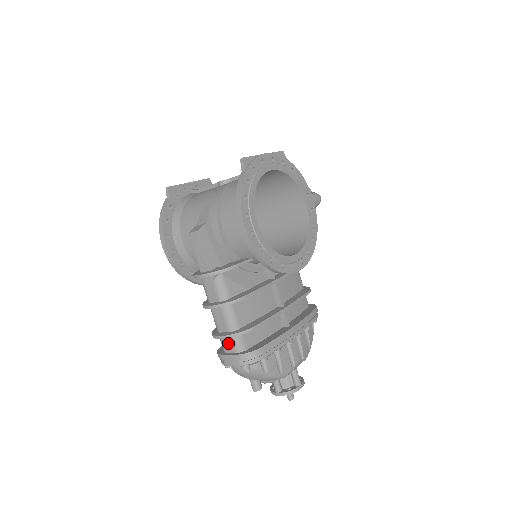
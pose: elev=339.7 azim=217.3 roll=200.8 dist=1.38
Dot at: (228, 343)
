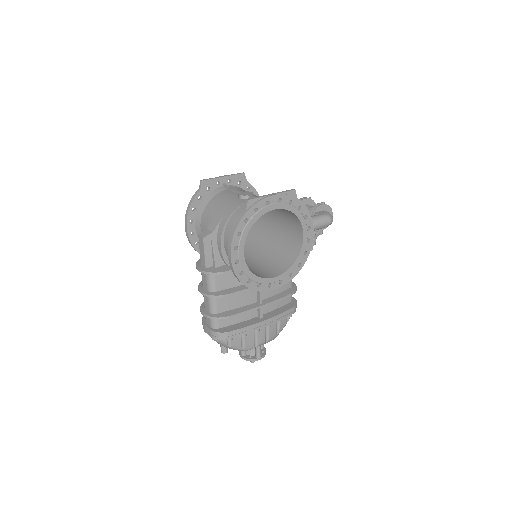
Dot at: (208, 318)
